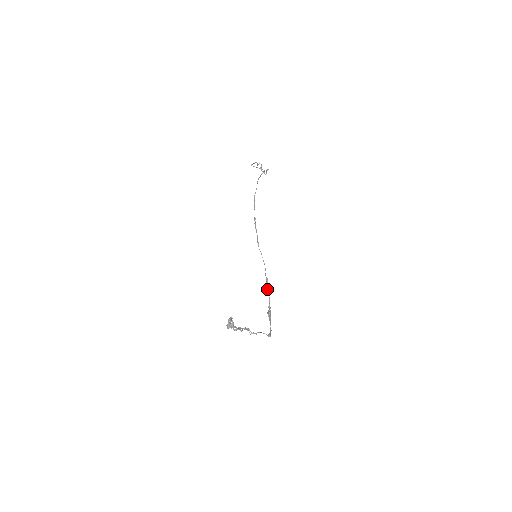
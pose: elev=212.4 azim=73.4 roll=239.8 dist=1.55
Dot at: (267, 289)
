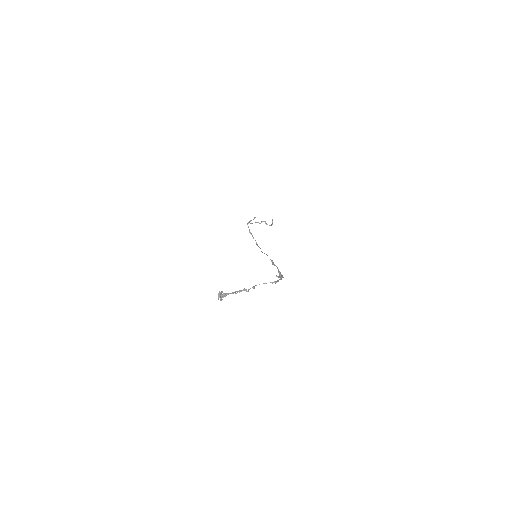
Dot at: occluded
